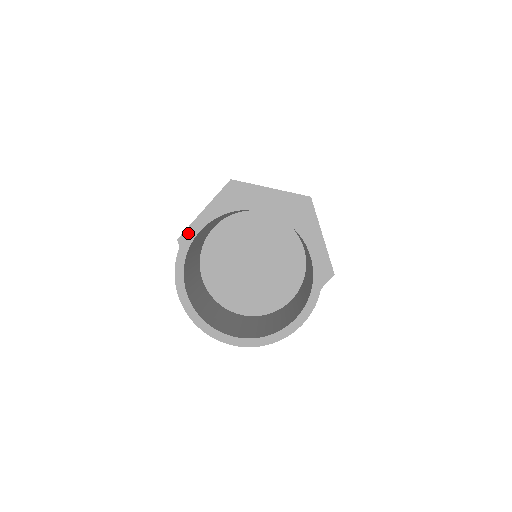
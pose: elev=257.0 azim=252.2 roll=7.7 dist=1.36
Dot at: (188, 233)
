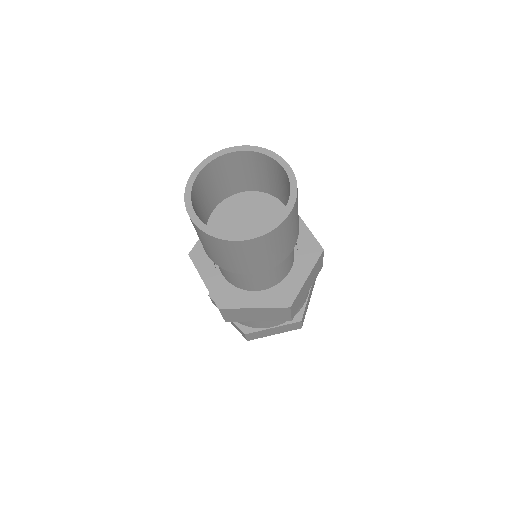
Dot at: (191, 175)
